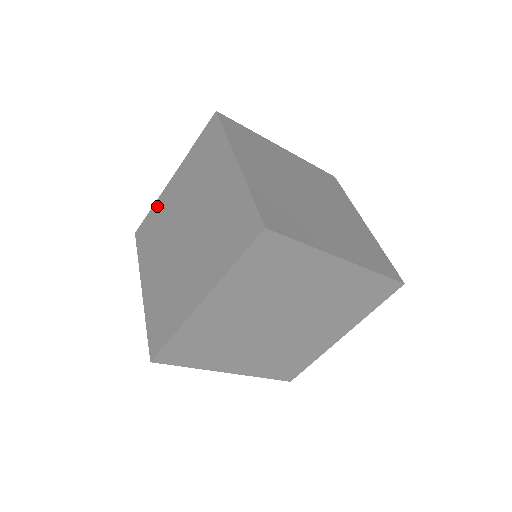
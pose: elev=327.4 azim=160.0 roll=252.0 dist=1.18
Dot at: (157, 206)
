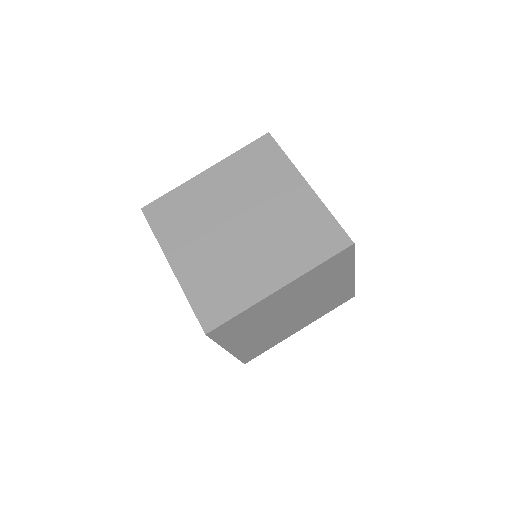
Dot at: occluded
